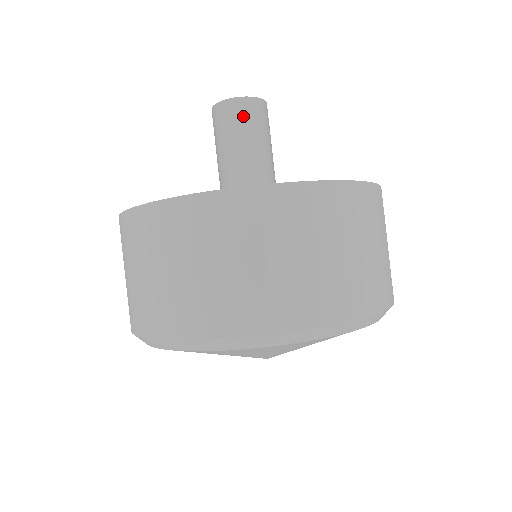
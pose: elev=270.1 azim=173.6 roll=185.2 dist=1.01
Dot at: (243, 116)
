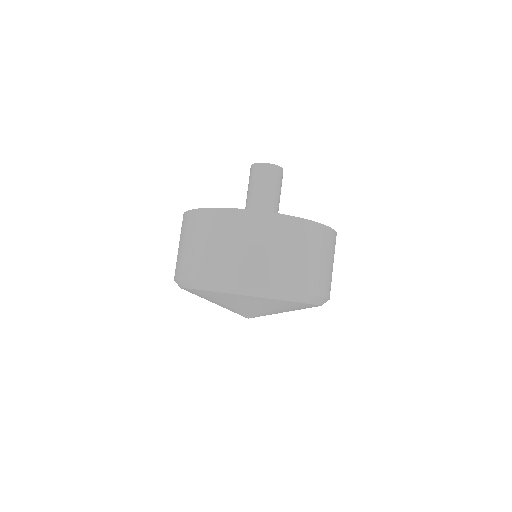
Dot at: (261, 174)
